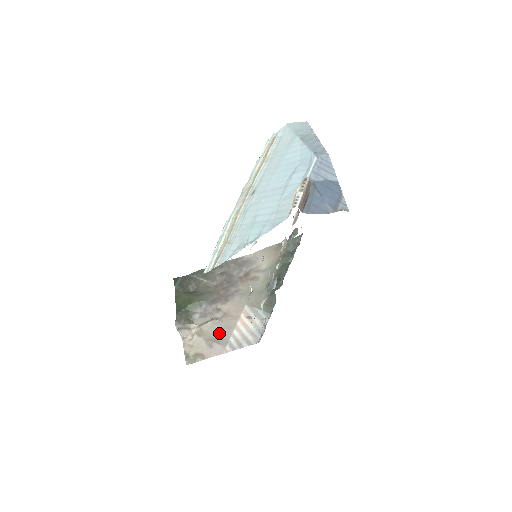
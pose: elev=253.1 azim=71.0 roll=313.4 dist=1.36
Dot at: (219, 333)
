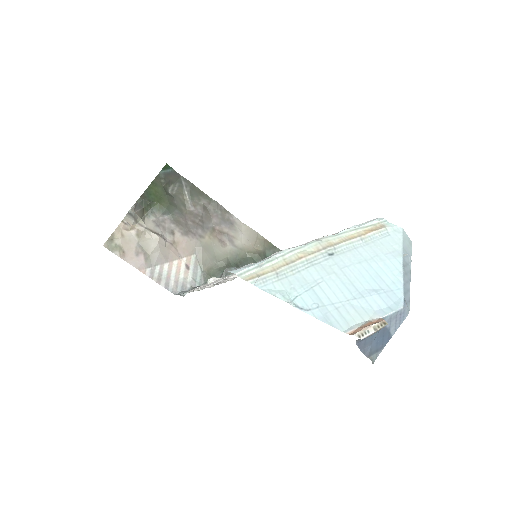
Dot at: (154, 252)
